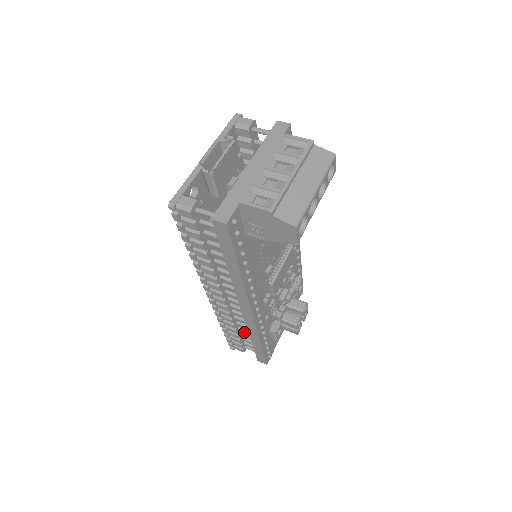
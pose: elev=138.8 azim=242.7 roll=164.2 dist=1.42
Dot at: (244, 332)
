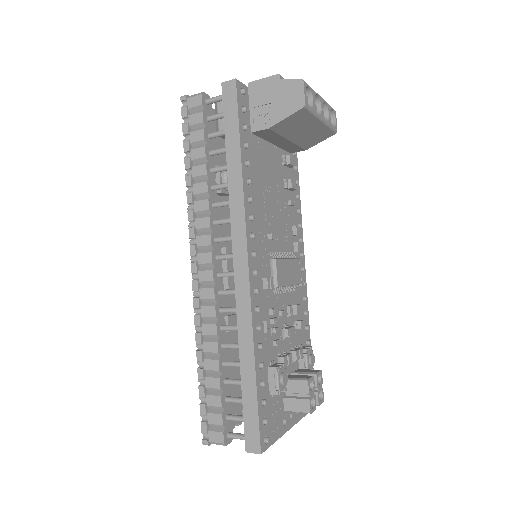
Dot at: occluded
